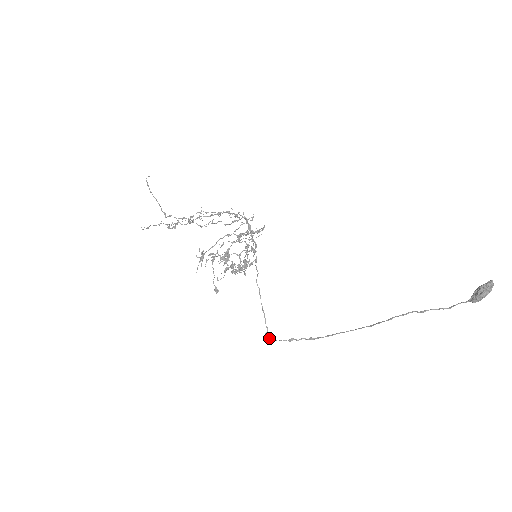
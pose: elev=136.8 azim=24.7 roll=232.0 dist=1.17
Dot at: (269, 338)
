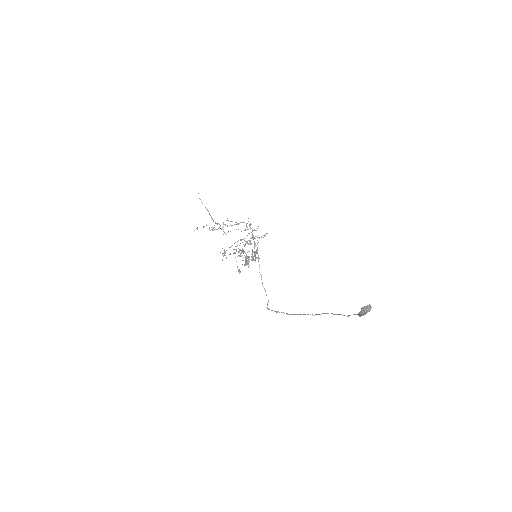
Dot at: (267, 307)
